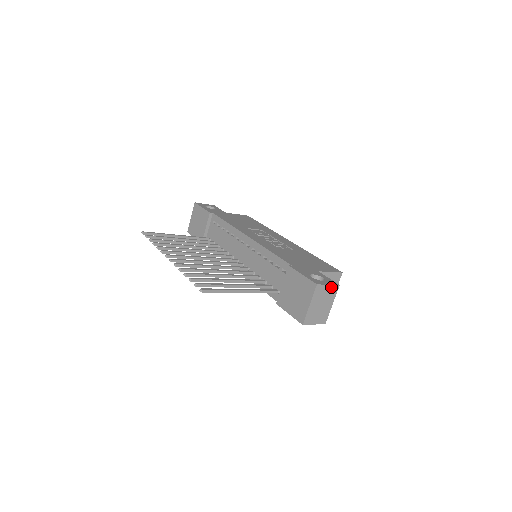
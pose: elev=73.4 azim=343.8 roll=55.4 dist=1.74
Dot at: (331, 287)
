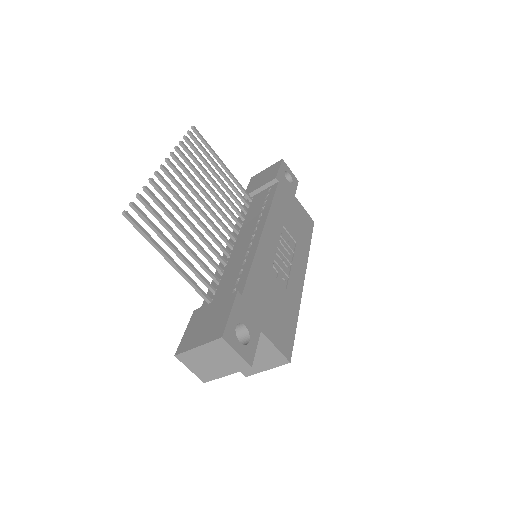
Dot at: (239, 358)
